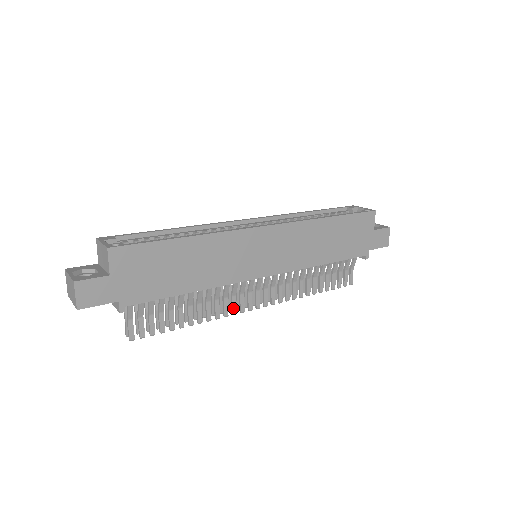
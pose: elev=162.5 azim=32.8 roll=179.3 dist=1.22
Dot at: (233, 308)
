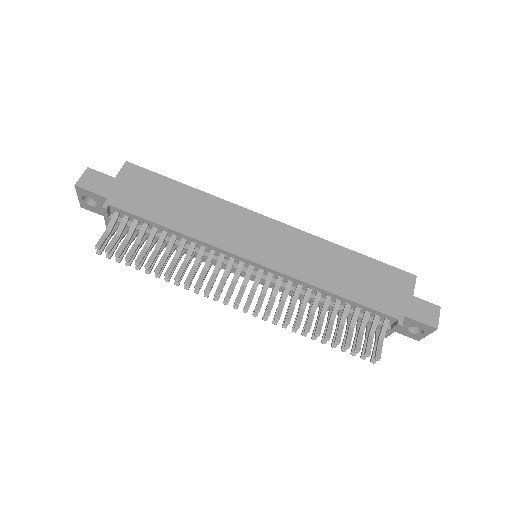
Dot at: (208, 284)
